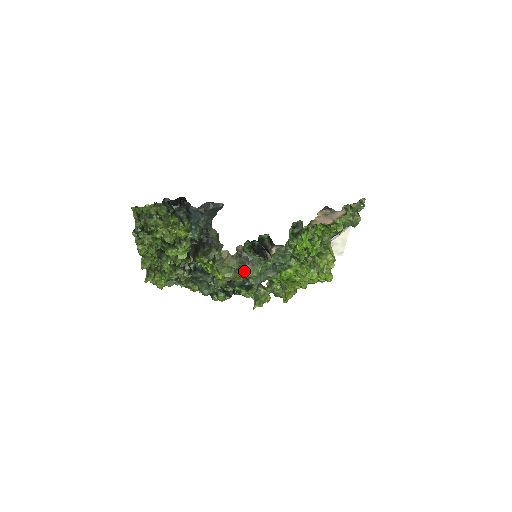
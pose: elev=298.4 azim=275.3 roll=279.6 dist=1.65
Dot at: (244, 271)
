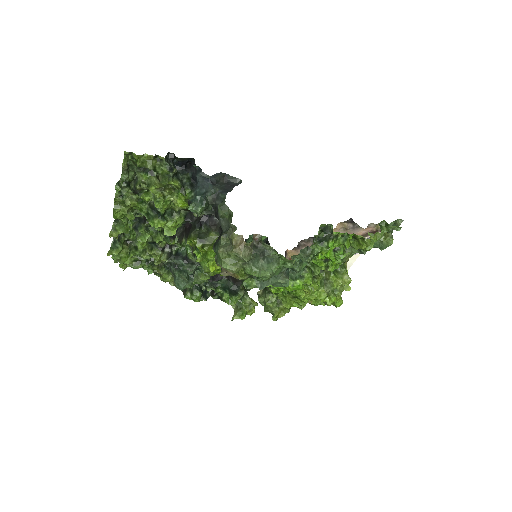
Dot at: (254, 267)
